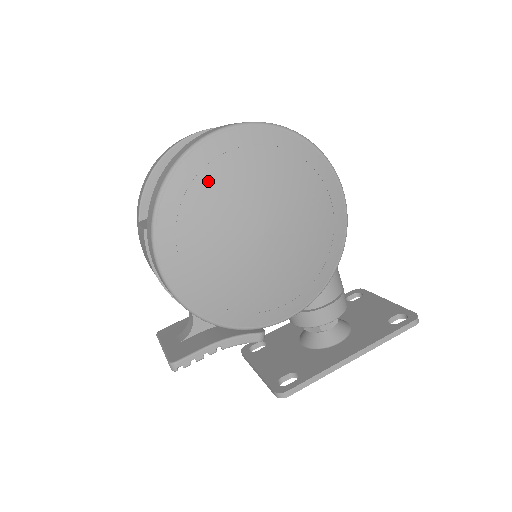
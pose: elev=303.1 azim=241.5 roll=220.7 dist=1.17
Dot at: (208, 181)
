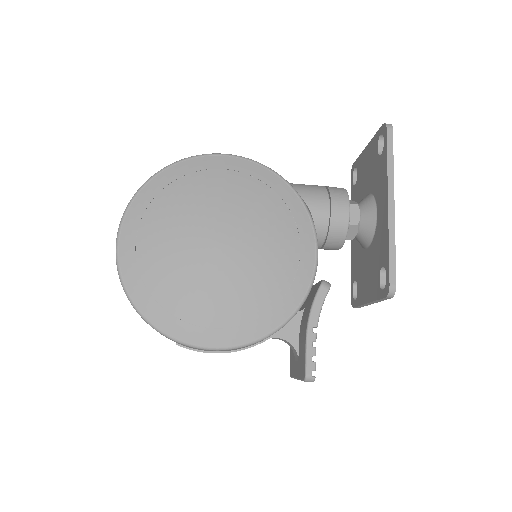
Dot at: (151, 272)
